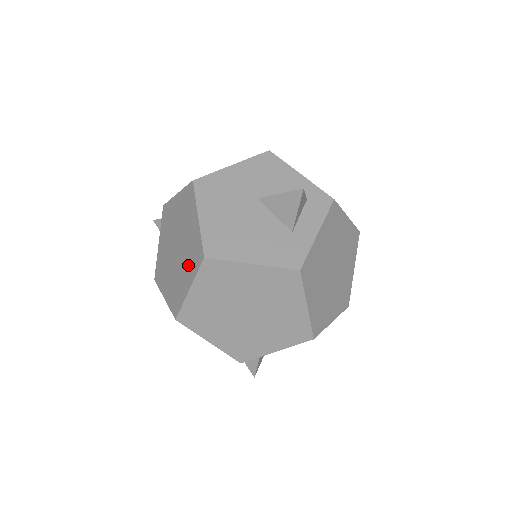
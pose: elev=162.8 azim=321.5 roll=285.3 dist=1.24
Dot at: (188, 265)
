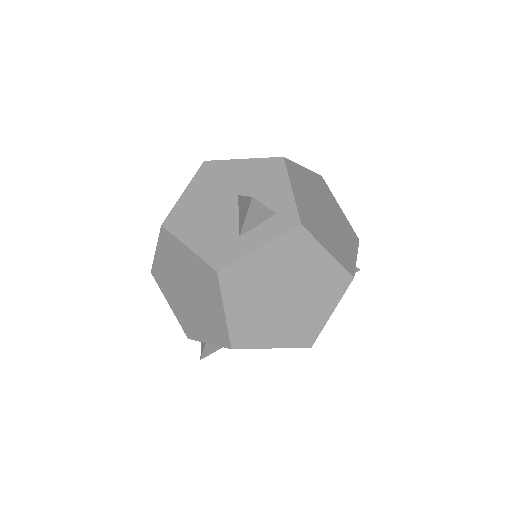
Dot at: occluded
